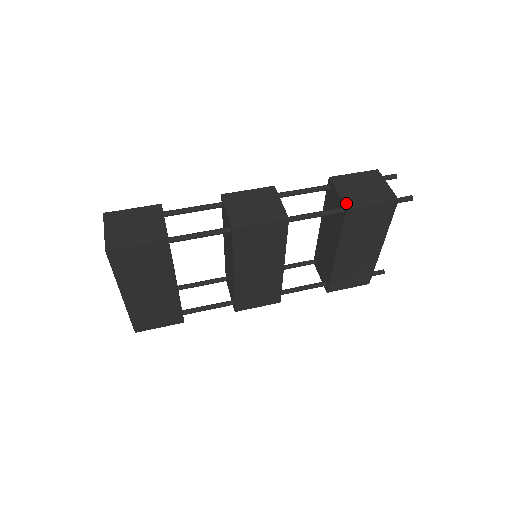
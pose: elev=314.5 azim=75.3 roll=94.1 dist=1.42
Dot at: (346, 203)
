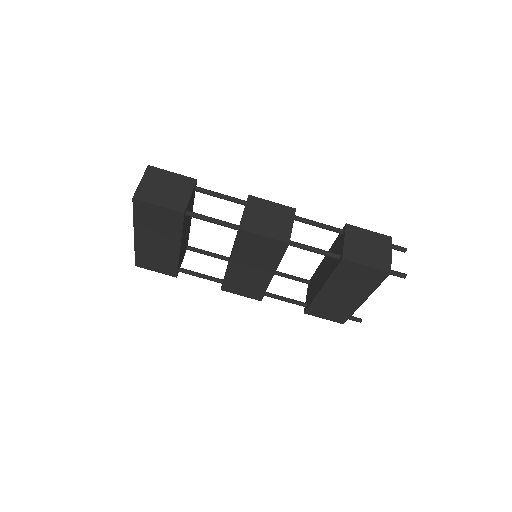
Dot at: (345, 253)
